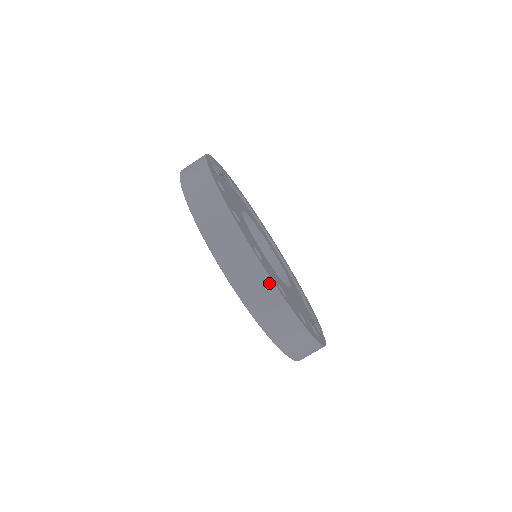
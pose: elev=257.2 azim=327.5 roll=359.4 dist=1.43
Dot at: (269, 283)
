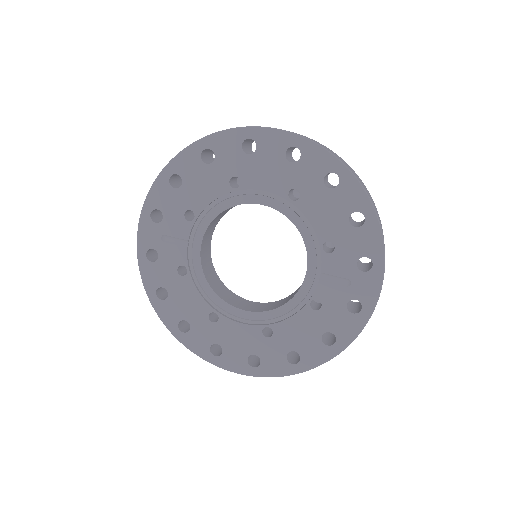
Dot at: occluded
